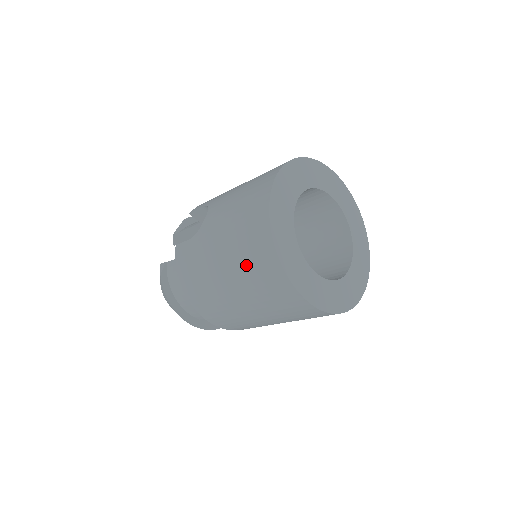
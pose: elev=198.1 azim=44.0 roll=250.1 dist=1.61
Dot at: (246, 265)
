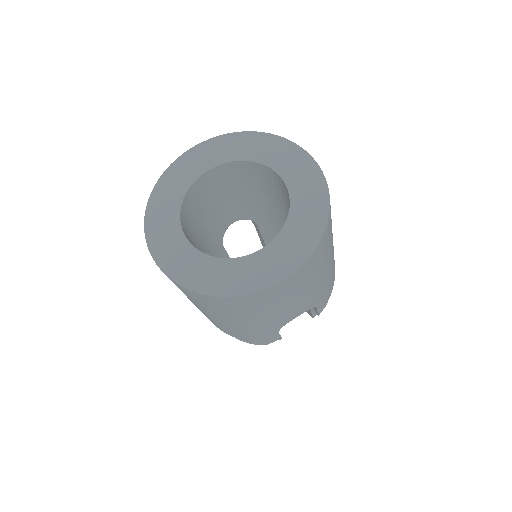
Dot at: occluded
